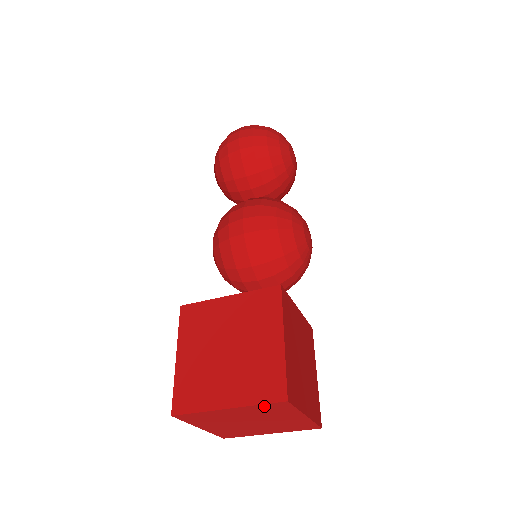
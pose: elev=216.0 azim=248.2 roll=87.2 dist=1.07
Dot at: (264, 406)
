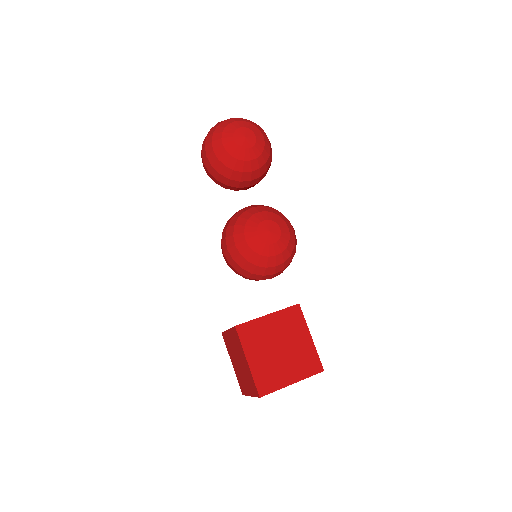
Dot at: occluded
